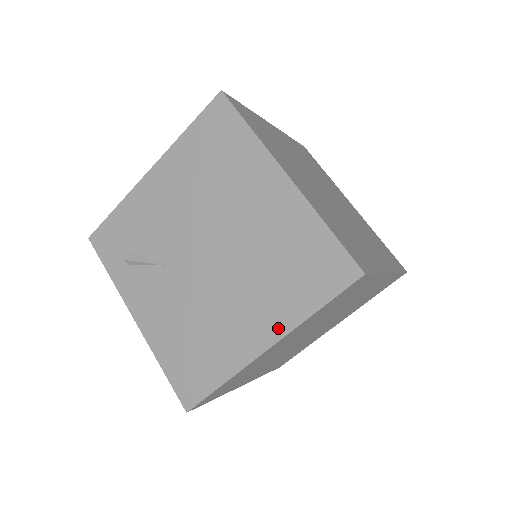
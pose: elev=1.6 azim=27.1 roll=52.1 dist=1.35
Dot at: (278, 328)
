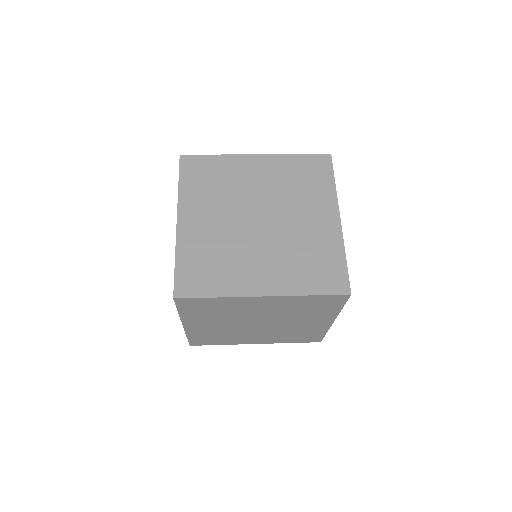
Dot at: occluded
